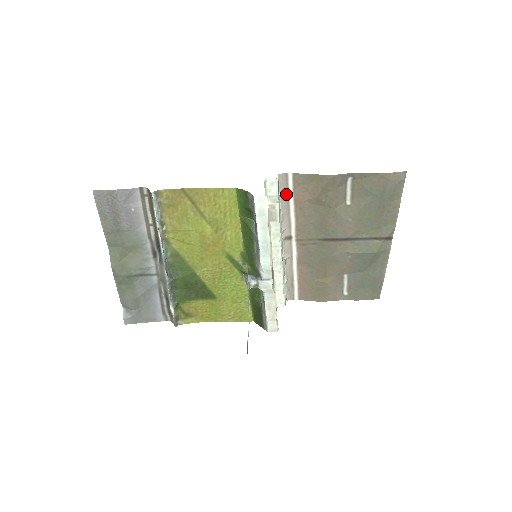
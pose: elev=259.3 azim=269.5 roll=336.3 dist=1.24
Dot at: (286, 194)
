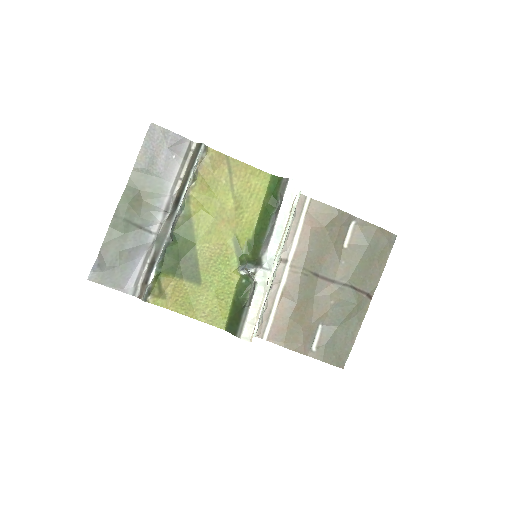
Dot at: (299, 215)
